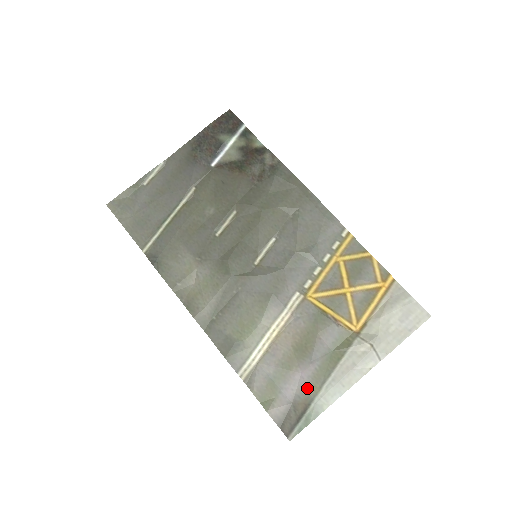
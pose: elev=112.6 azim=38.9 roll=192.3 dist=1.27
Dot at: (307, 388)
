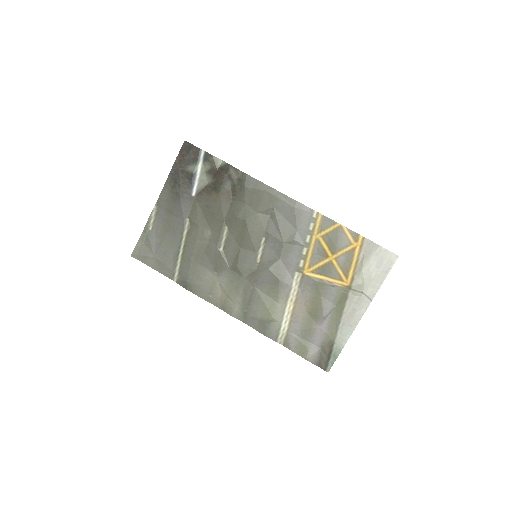
Dot at: (327, 336)
